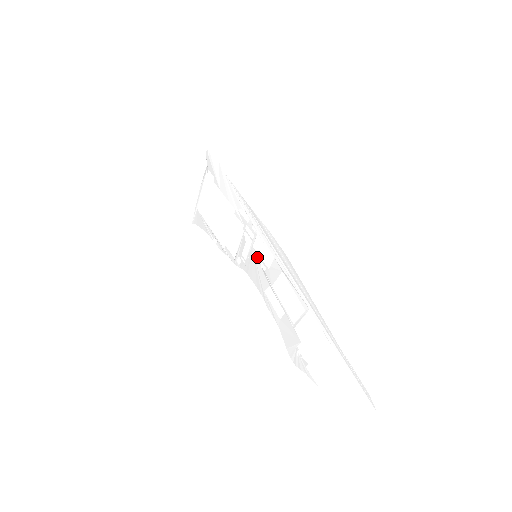
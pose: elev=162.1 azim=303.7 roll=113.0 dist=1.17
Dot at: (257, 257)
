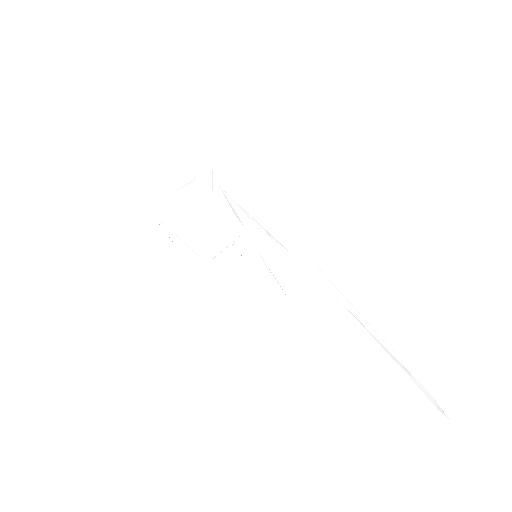
Dot at: (262, 255)
